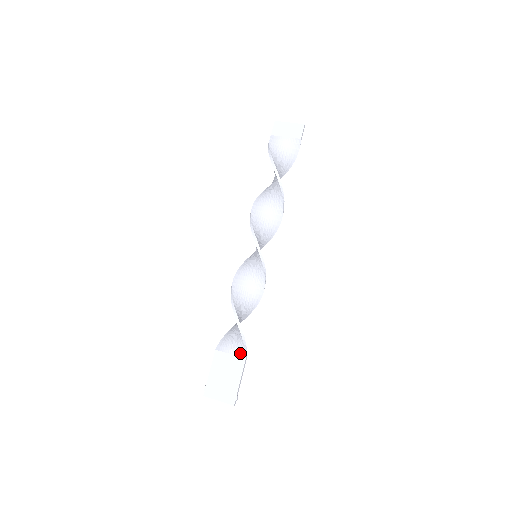
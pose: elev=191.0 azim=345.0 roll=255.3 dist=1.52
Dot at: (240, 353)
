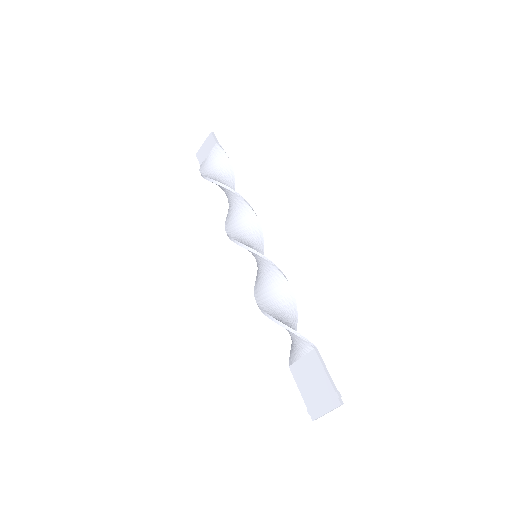
Dot at: (306, 348)
